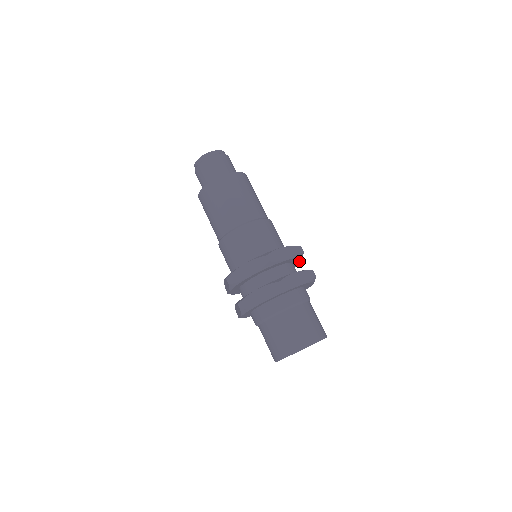
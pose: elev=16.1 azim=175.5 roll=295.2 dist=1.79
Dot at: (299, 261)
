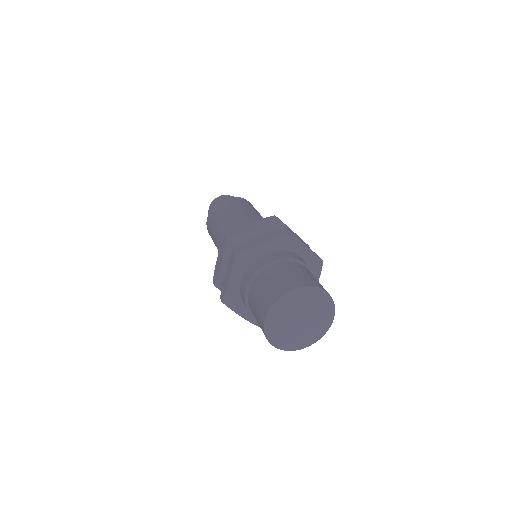
Dot at: occluded
